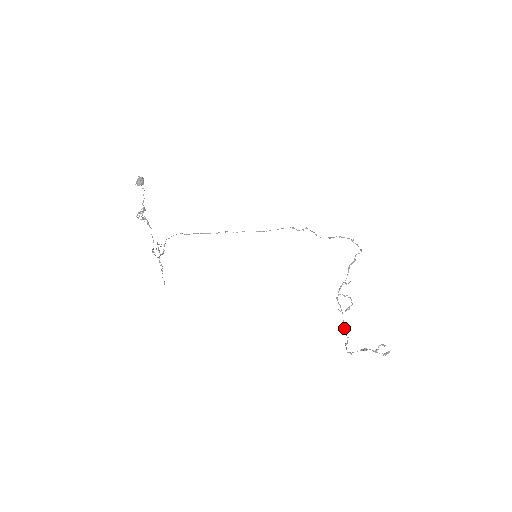
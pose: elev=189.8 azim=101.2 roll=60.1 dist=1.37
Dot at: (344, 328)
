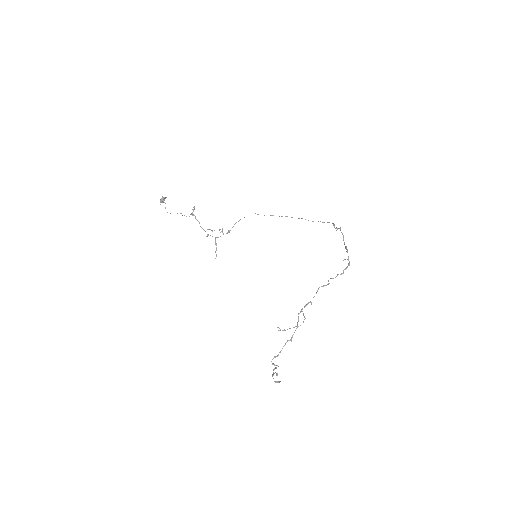
Dot at: occluded
